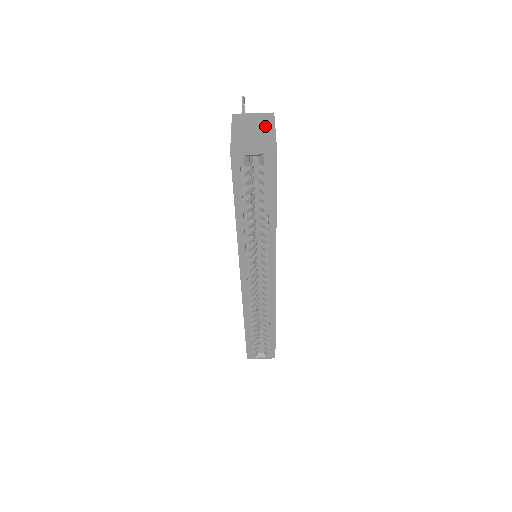
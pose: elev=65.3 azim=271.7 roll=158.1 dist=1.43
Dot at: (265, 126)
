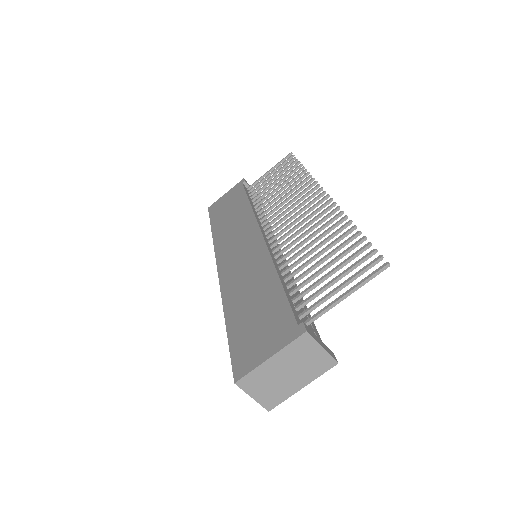
Dot at: (304, 376)
